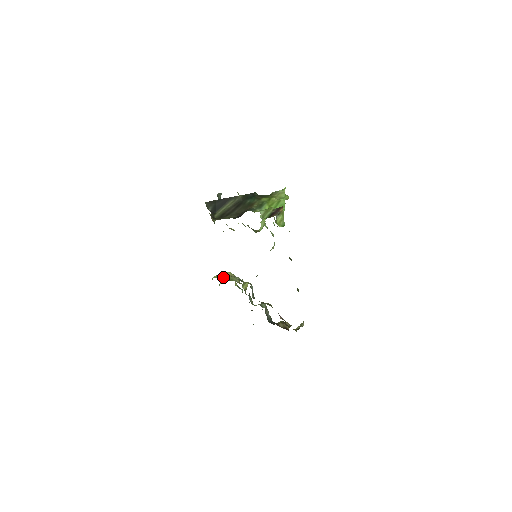
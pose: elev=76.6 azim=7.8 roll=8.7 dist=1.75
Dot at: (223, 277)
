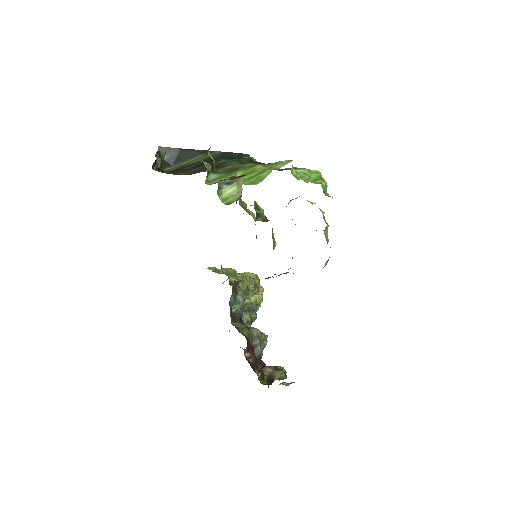
Dot at: occluded
